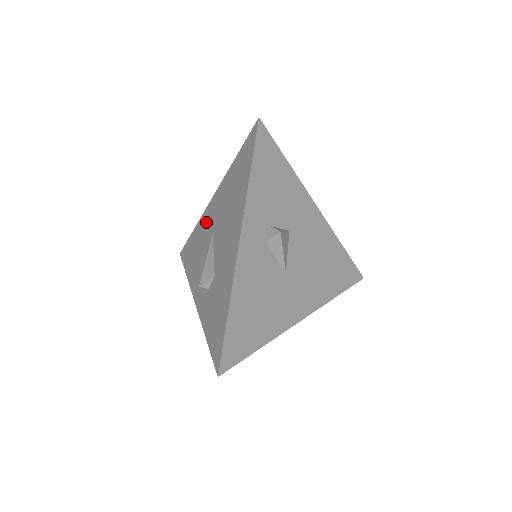
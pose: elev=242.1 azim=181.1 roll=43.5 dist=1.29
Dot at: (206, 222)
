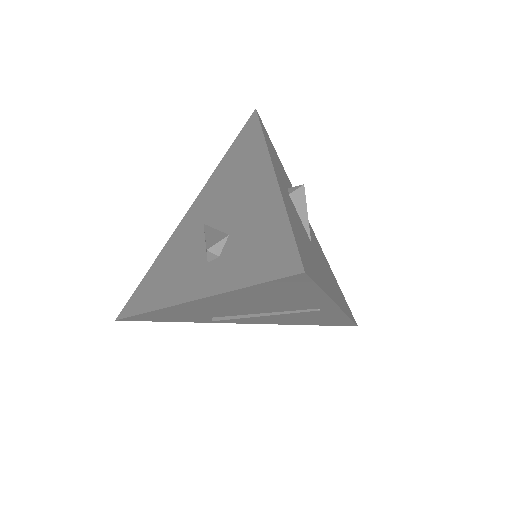
Dot at: (181, 235)
